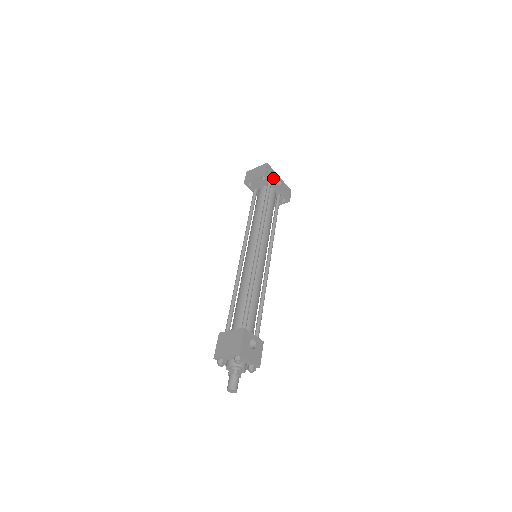
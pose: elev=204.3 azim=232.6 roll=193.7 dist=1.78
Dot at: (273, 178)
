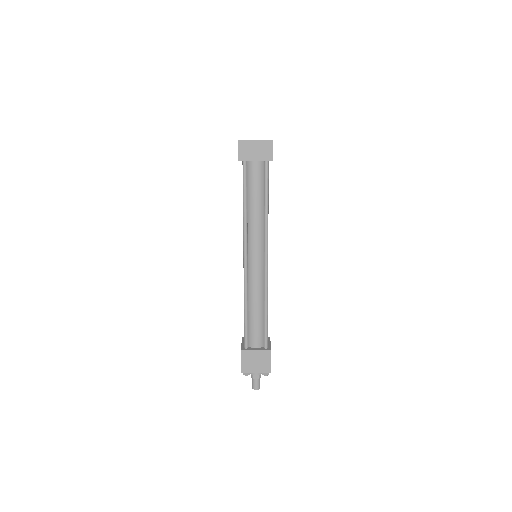
Dot at: occluded
